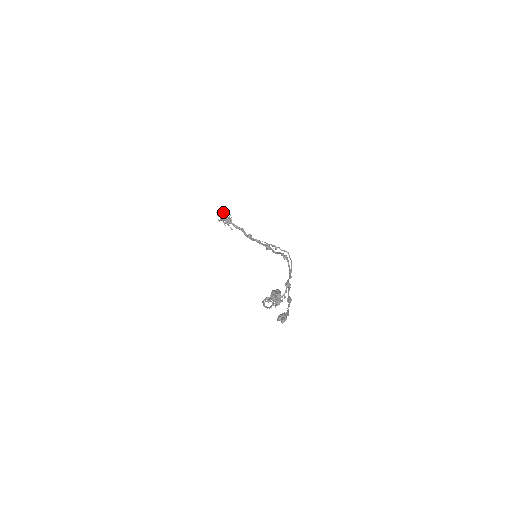
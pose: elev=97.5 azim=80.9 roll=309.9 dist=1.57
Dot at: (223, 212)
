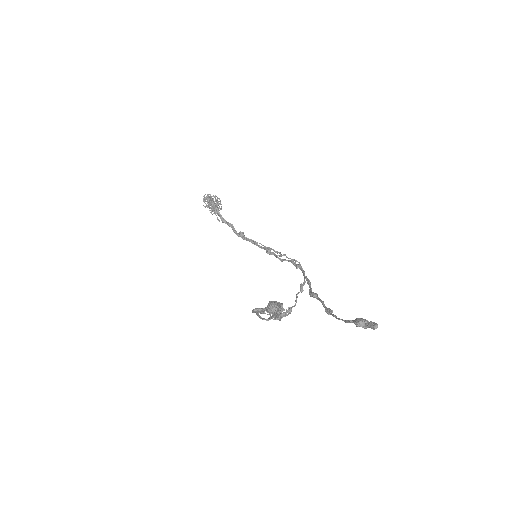
Dot at: occluded
